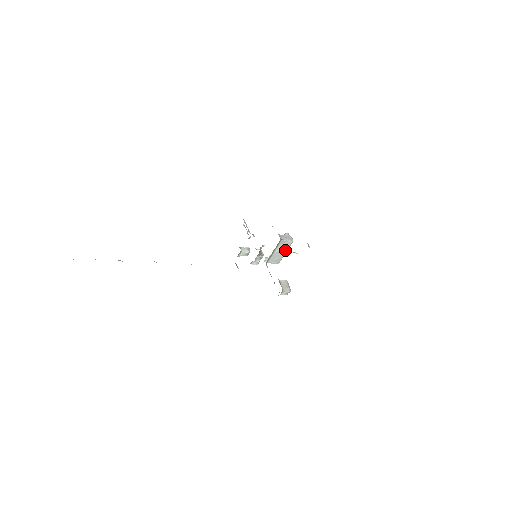
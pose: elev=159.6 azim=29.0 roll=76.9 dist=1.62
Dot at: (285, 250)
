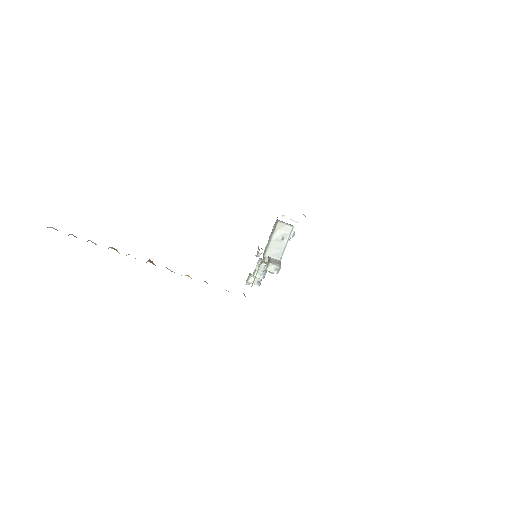
Dot at: (285, 240)
